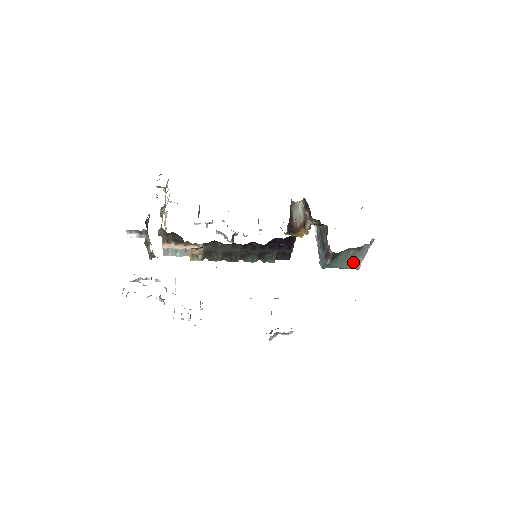
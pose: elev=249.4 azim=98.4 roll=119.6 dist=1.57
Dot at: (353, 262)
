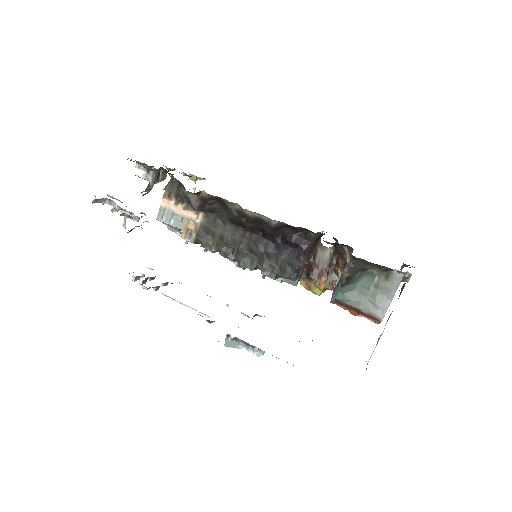
Dot at: (375, 302)
